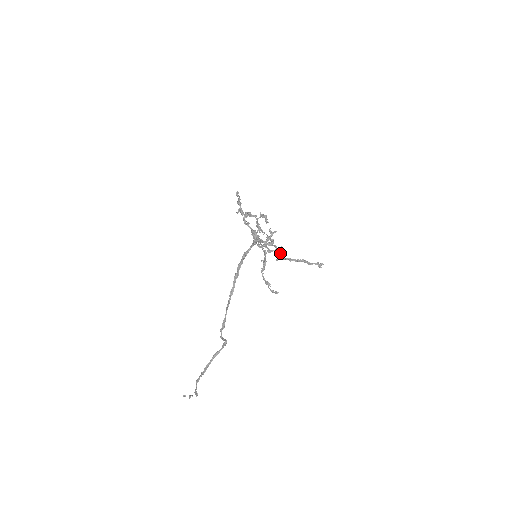
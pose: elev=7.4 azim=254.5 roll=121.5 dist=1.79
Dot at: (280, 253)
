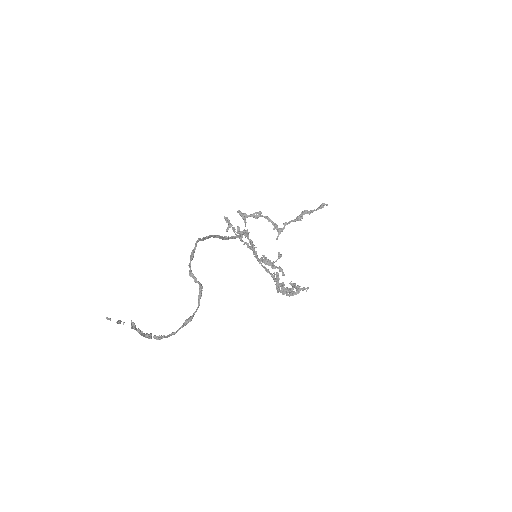
Dot at: (275, 224)
